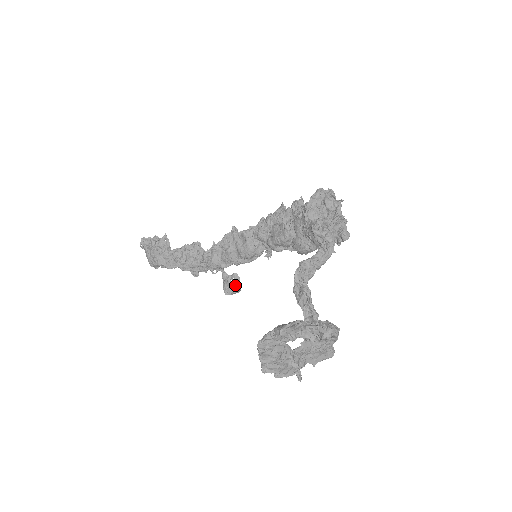
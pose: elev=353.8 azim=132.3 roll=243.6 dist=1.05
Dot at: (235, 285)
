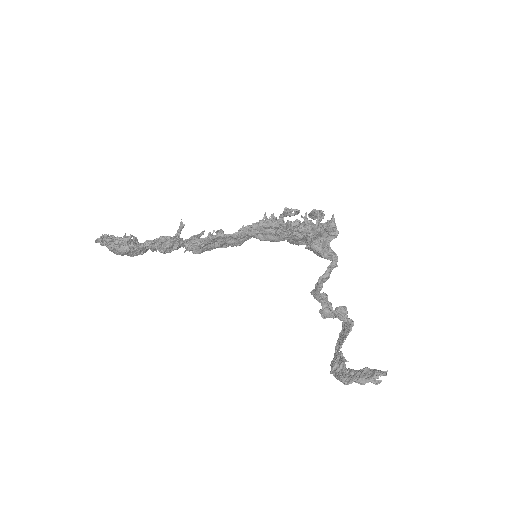
Dot at: occluded
